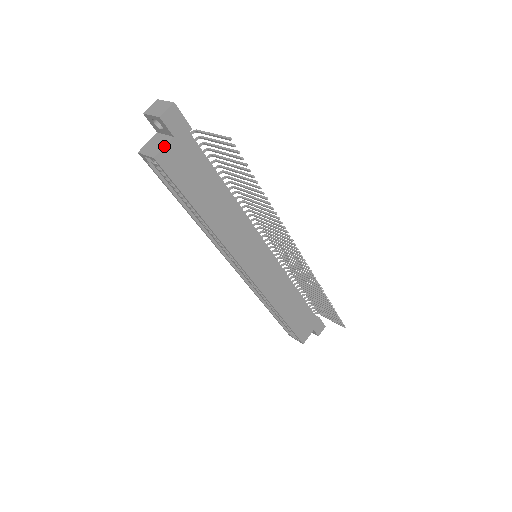
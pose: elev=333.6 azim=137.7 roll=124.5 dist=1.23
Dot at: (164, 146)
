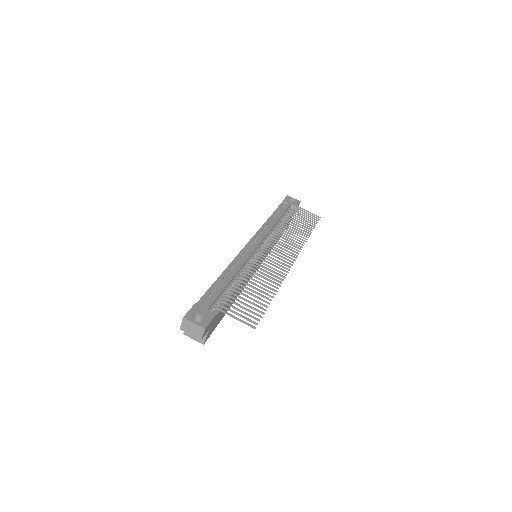
Dot at: (206, 337)
